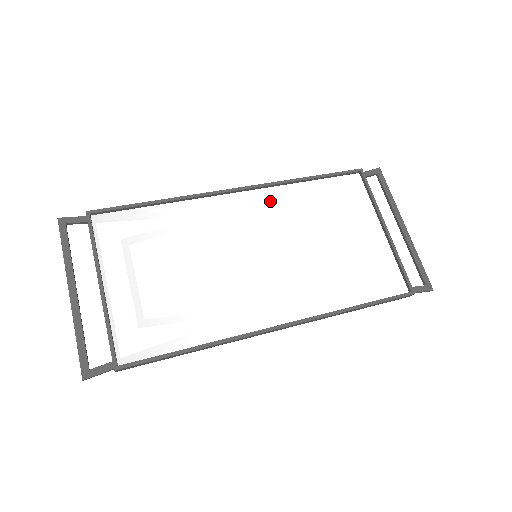
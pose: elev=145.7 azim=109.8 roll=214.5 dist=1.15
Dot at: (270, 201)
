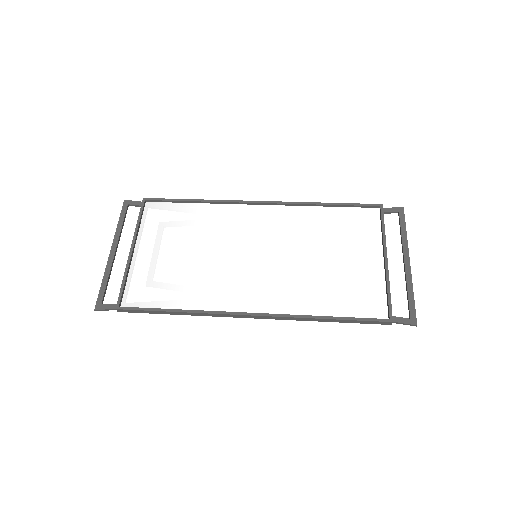
Dot at: (285, 216)
